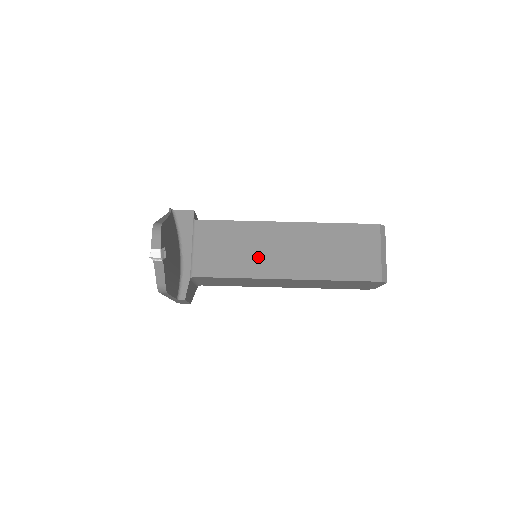
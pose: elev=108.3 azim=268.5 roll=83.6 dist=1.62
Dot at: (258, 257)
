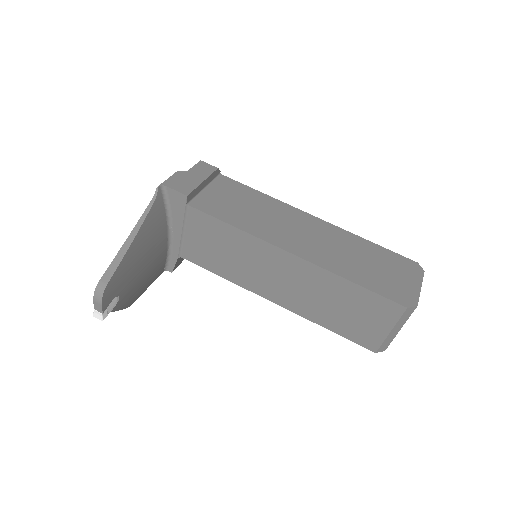
Dot at: (250, 271)
